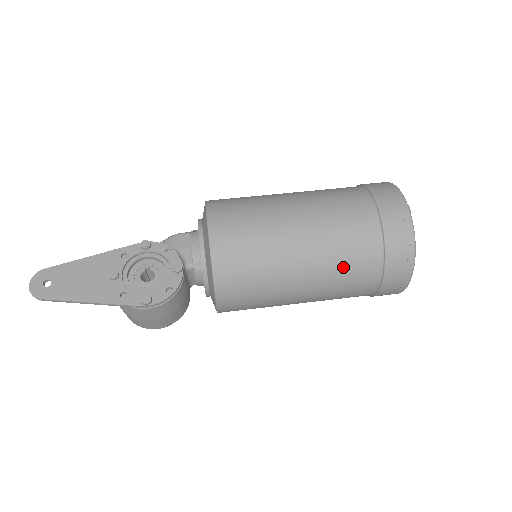
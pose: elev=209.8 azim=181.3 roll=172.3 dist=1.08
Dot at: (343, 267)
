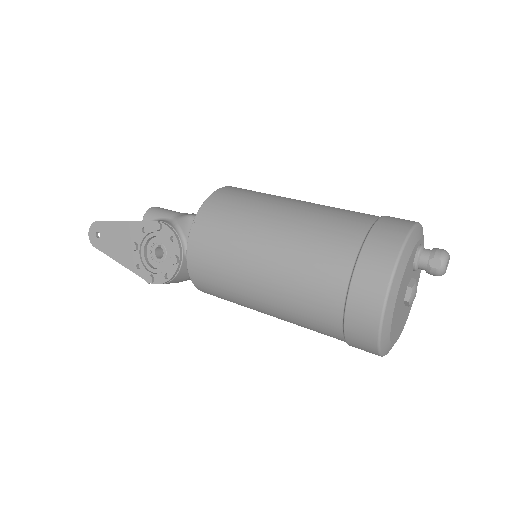
Dot at: (303, 323)
